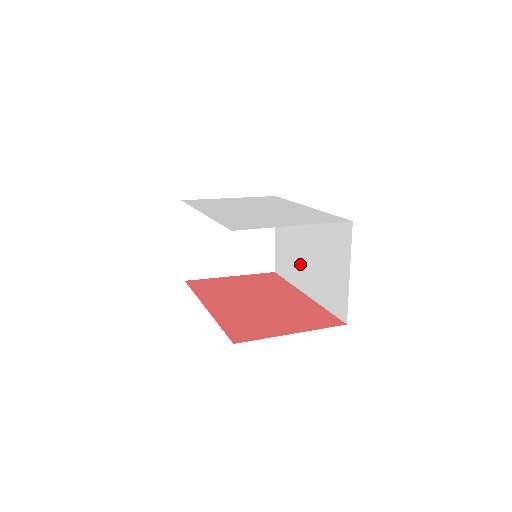
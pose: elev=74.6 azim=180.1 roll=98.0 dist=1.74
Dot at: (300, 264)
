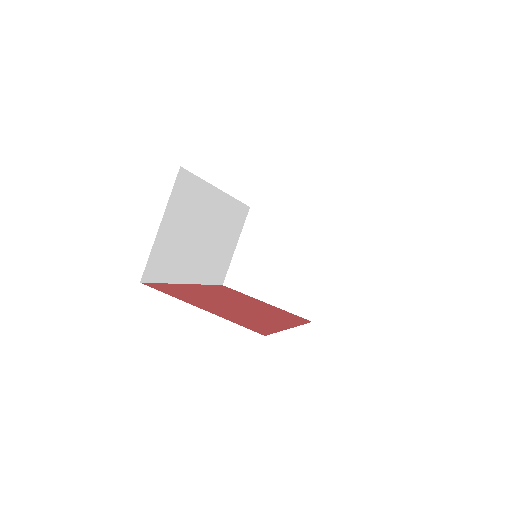
Dot at: occluded
